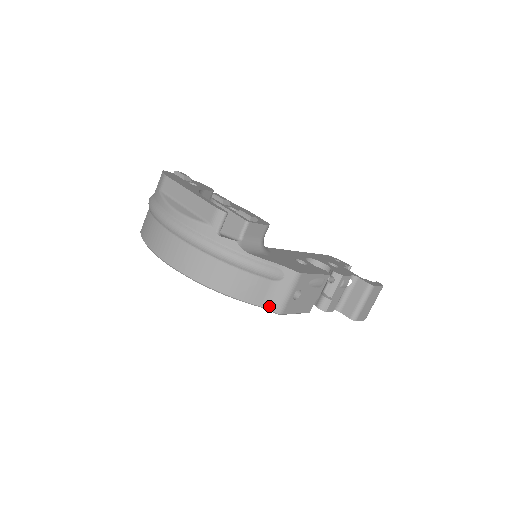
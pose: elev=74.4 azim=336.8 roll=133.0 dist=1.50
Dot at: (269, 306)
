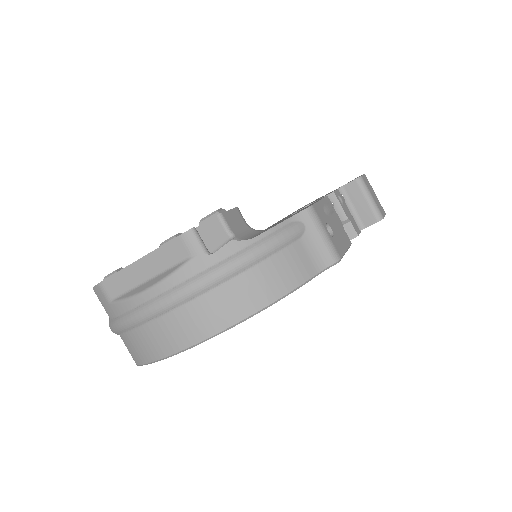
Dot at: (324, 264)
